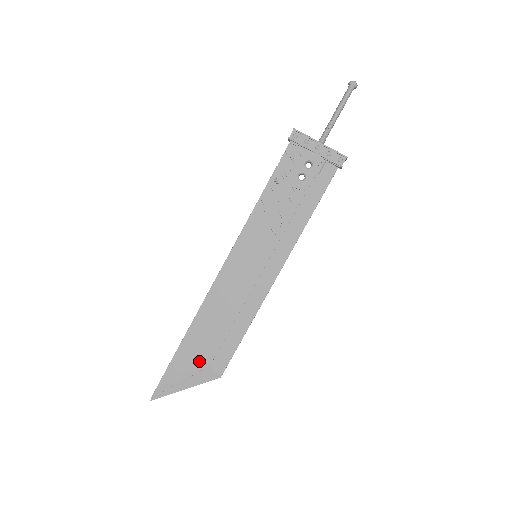
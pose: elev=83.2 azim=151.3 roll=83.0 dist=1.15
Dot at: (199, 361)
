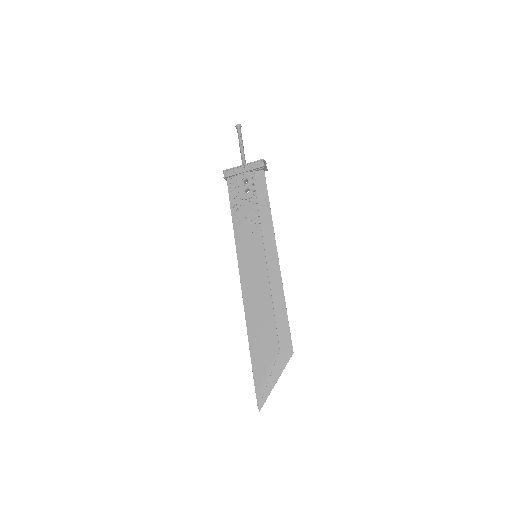
Dot at: (270, 353)
